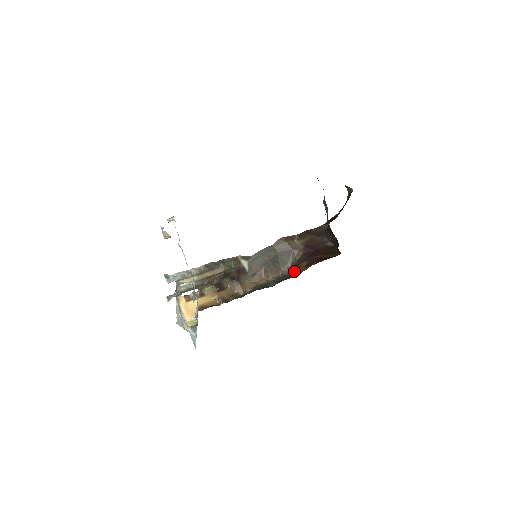
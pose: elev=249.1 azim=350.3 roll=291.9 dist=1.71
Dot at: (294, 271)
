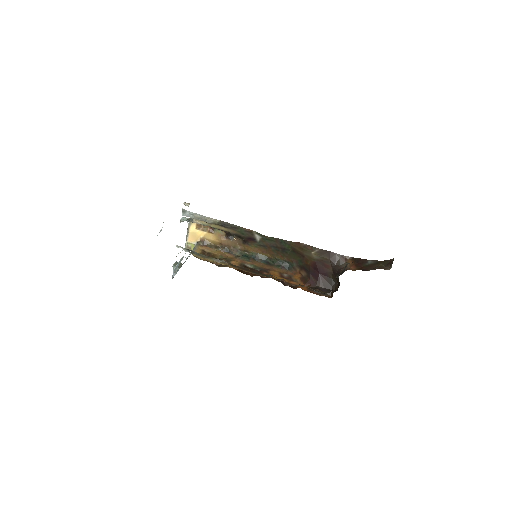
Dot at: (294, 268)
